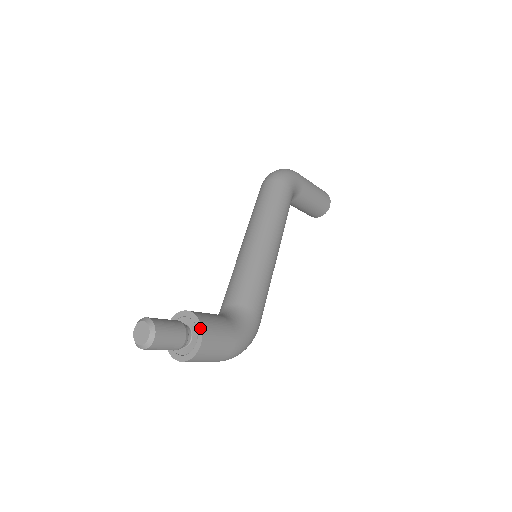
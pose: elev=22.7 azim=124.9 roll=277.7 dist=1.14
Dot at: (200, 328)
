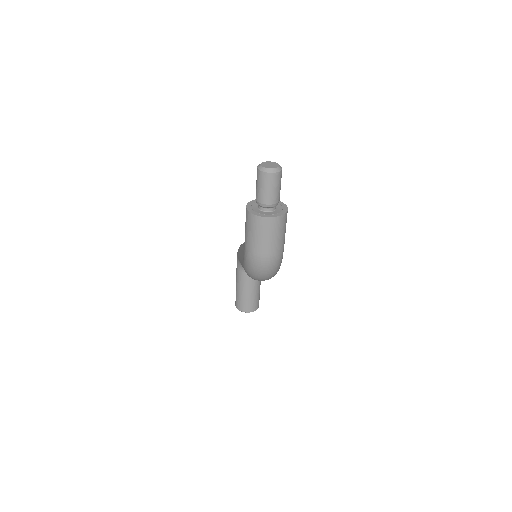
Dot at: (285, 206)
